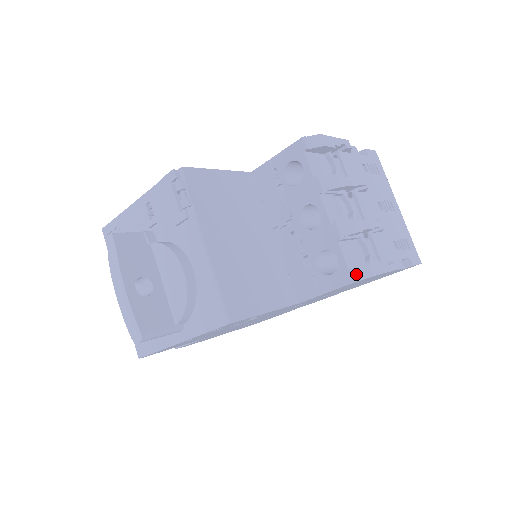
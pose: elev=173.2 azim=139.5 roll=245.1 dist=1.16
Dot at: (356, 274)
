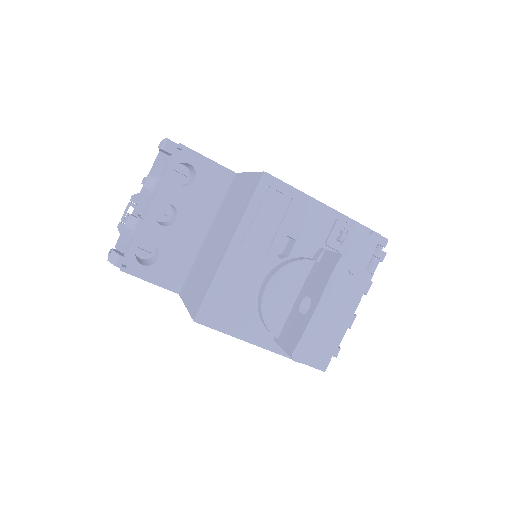
Dot at: occluded
